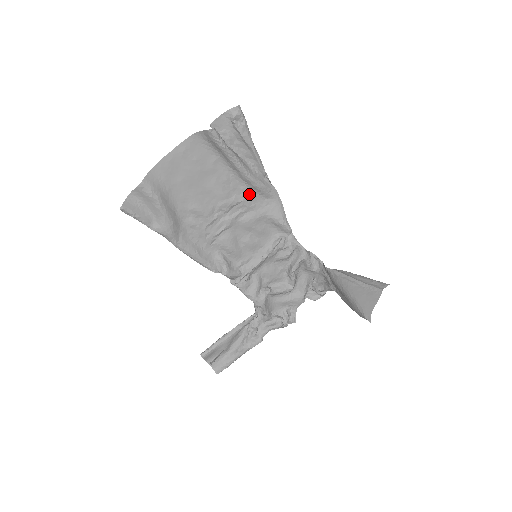
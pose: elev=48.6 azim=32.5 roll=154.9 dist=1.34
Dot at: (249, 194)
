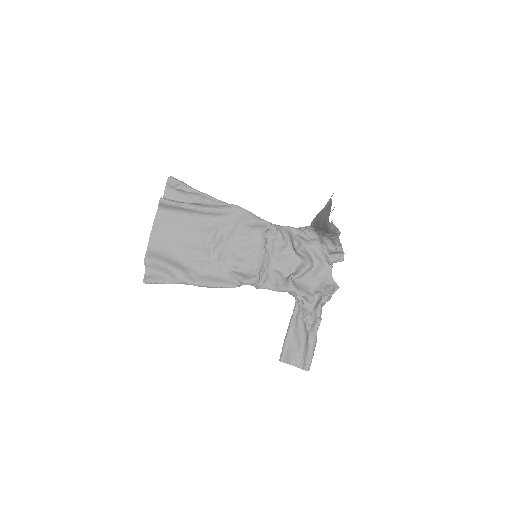
Dot at: (220, 221)
